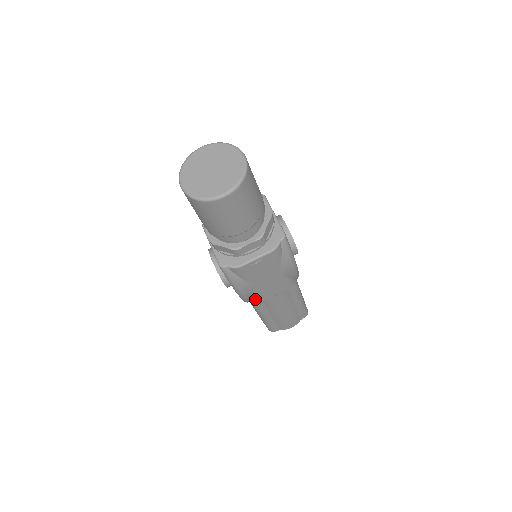
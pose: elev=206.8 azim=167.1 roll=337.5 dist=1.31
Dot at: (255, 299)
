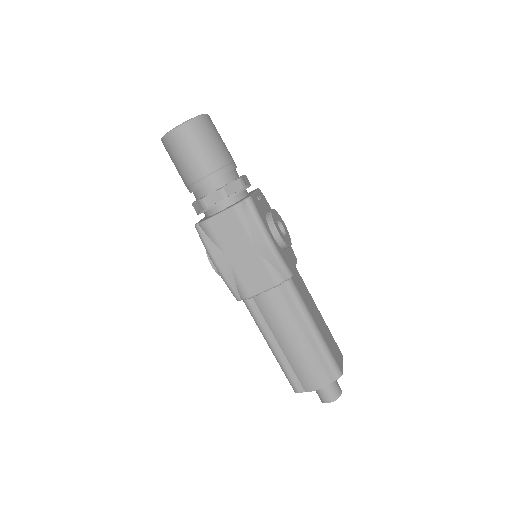
Dot at: (240, 290)
